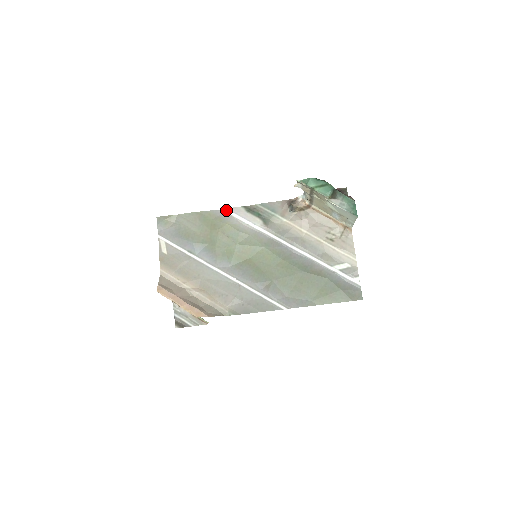
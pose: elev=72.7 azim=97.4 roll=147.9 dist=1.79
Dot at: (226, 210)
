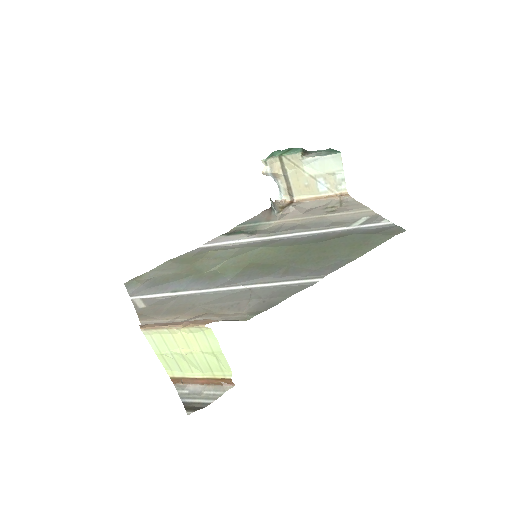
Dot at: (204, 245)
